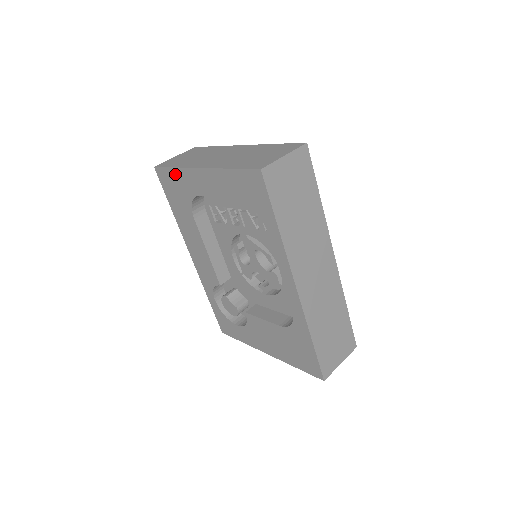
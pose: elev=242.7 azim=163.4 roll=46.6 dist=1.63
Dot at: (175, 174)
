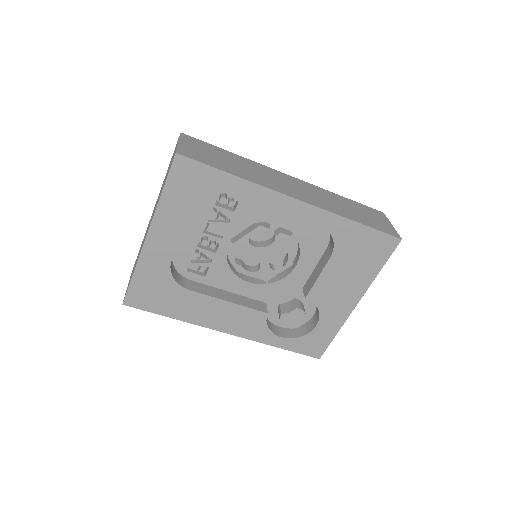
Dot at: (140, 278)
